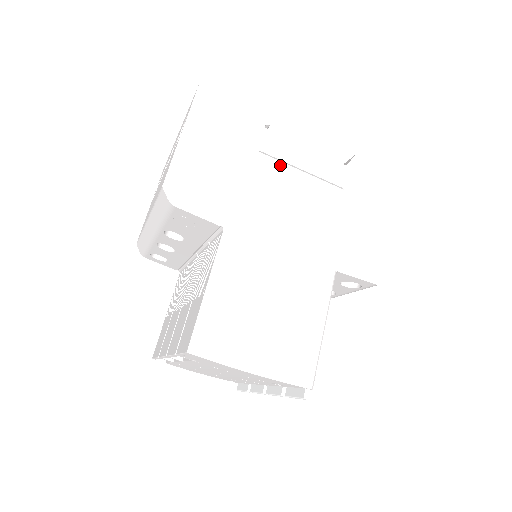
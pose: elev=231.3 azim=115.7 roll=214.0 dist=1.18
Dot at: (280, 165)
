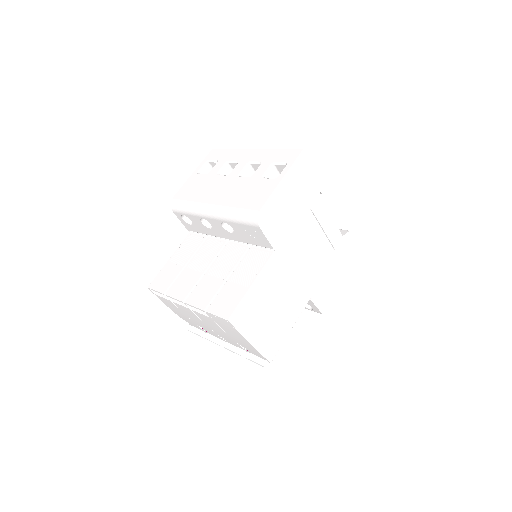
Dot at: (315, 222)
